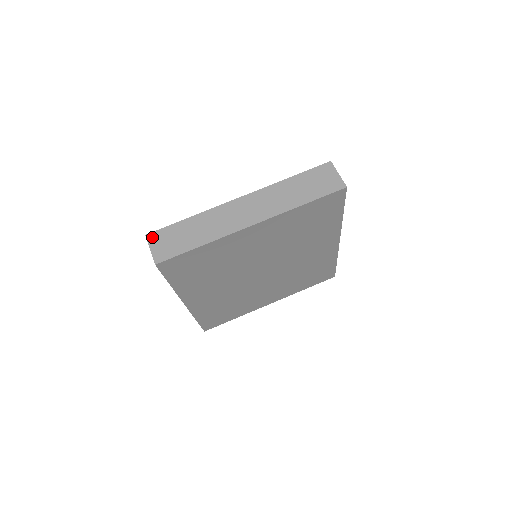
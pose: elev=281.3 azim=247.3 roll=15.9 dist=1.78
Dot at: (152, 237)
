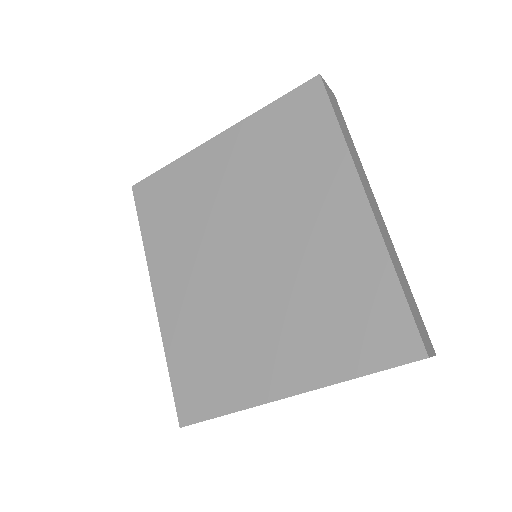
Dot at: occluded
